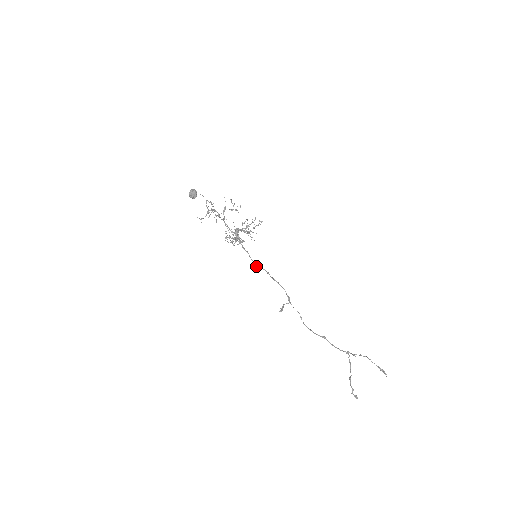
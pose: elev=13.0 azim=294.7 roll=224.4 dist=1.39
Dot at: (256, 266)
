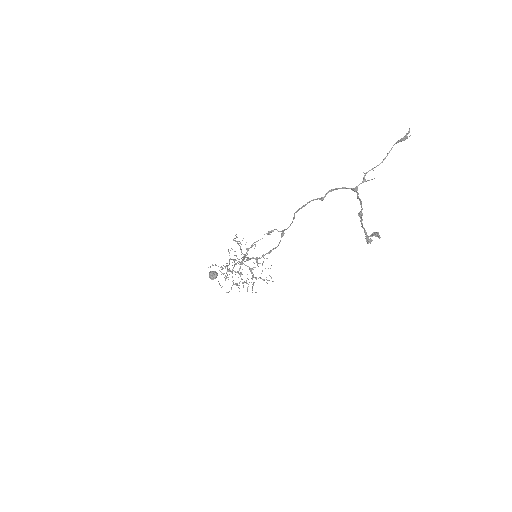
Dot at: (252, 258)
